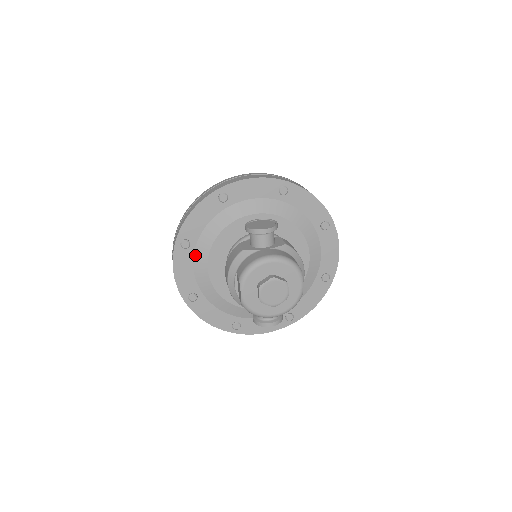
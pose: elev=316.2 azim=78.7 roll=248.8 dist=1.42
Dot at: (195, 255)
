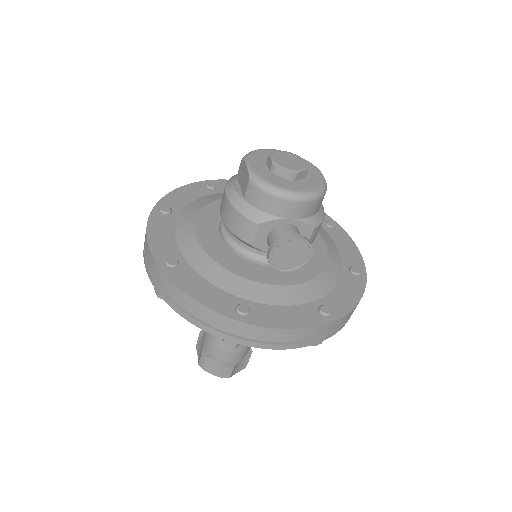
Dot at: (178, 222)
